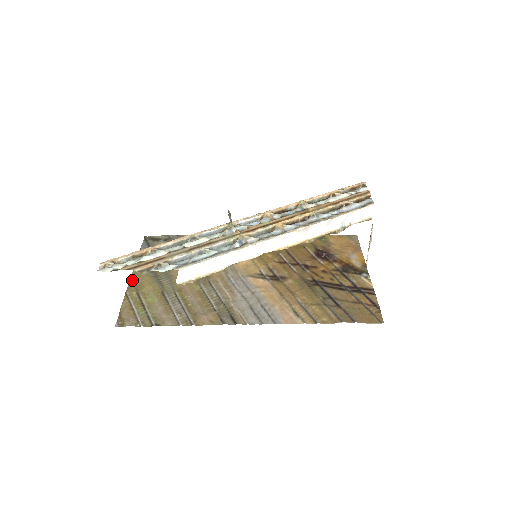
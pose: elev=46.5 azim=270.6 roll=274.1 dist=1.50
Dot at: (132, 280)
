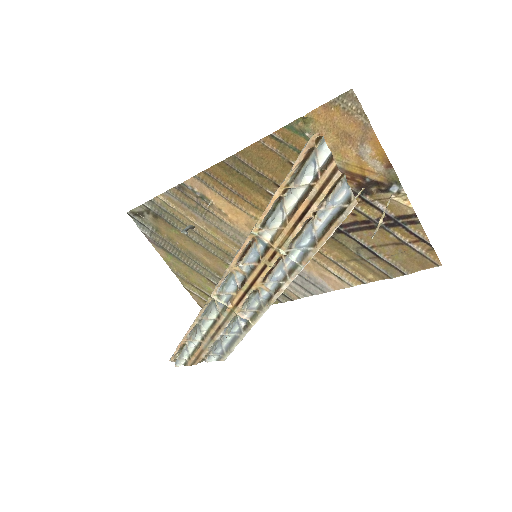
Dot at: (175, 274)
